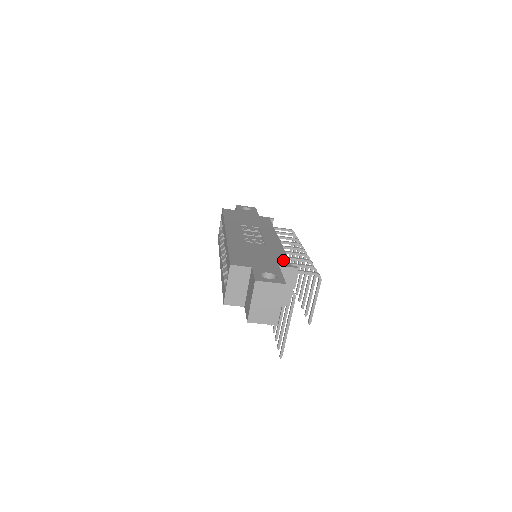
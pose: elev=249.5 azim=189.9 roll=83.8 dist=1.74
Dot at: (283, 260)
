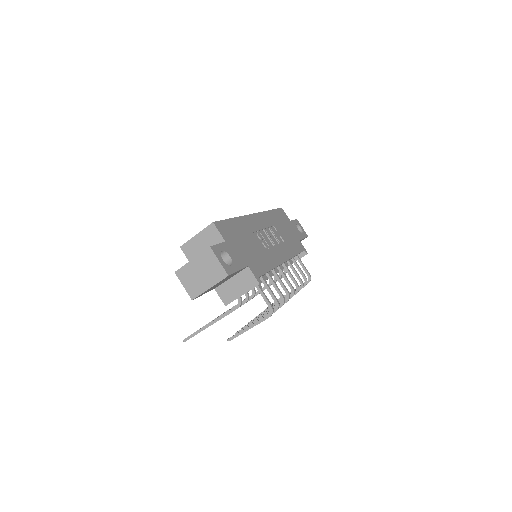
Dot at: (259, 269)
